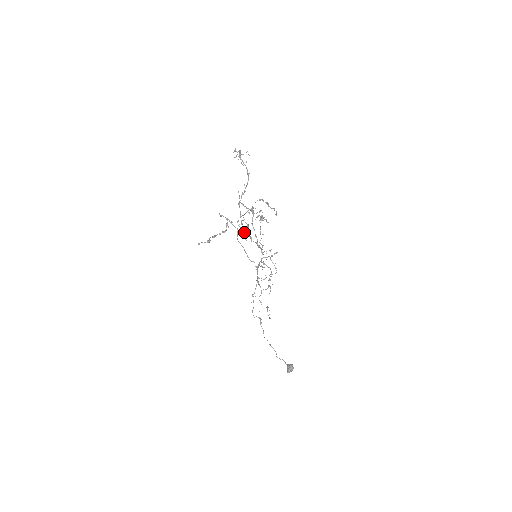
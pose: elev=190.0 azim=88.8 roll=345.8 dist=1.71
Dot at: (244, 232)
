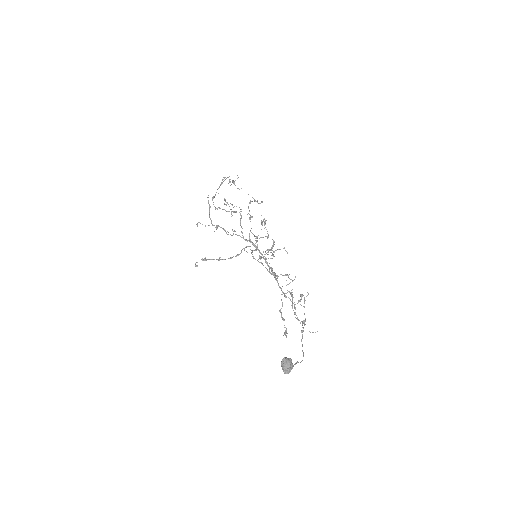
Dot at: (213, 225)
